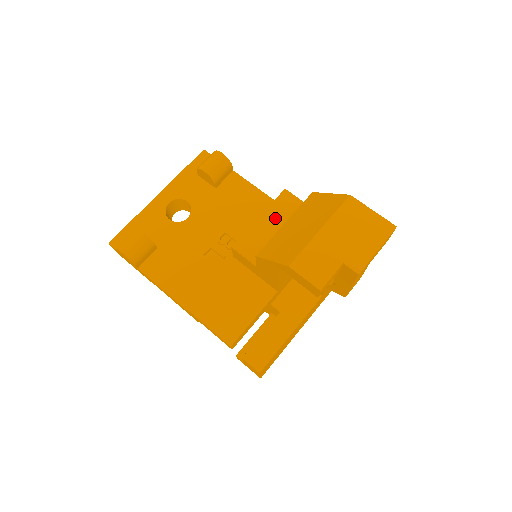
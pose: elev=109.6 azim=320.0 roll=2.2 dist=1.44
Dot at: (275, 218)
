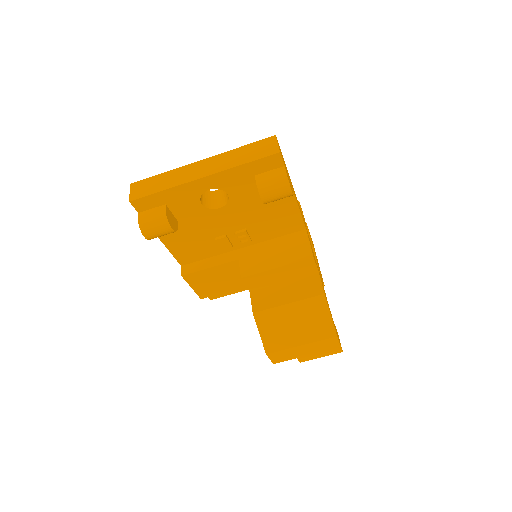
Dot at: (288, 272)
